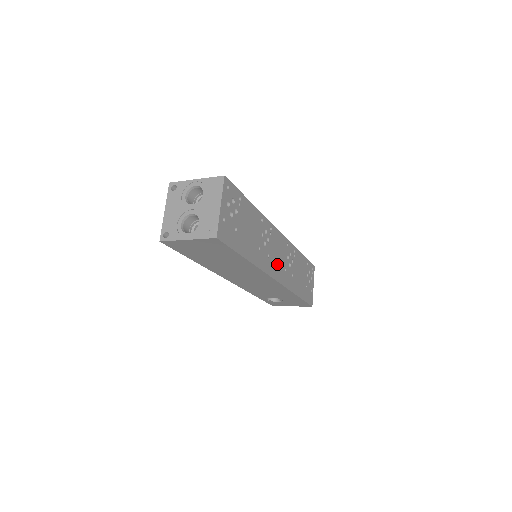
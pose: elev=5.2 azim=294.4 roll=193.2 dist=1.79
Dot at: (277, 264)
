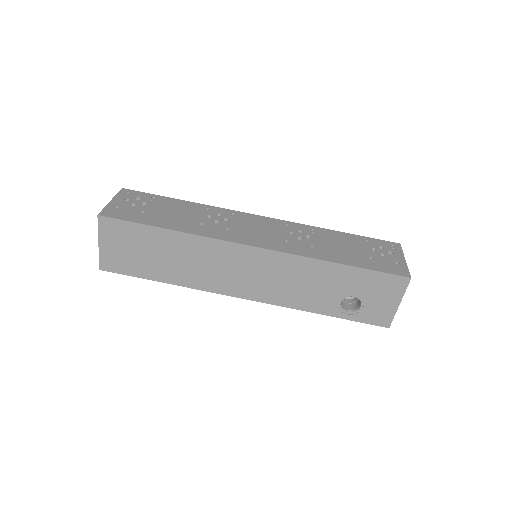
Dot at: (256, 236)
